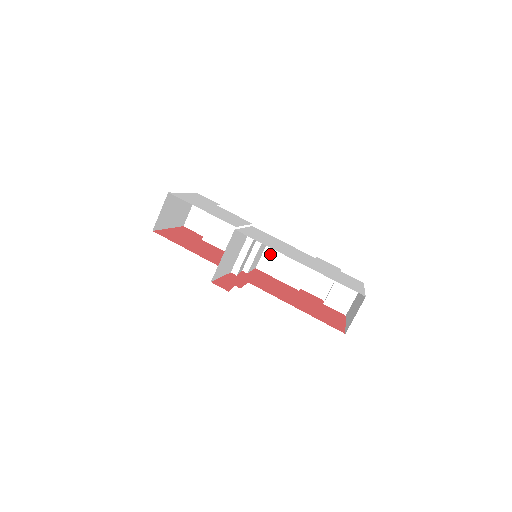
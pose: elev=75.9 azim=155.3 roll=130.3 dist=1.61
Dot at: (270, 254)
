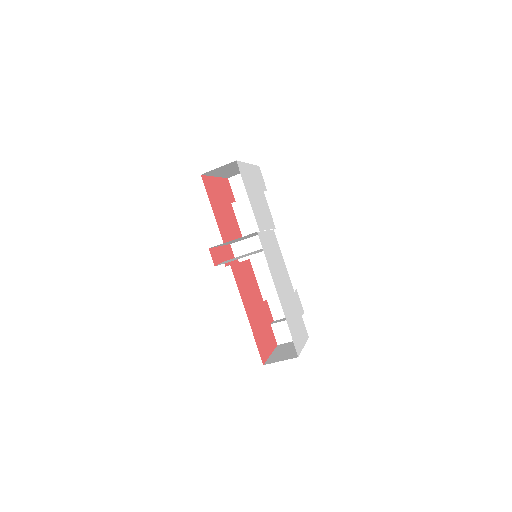
Dot at: occluded
